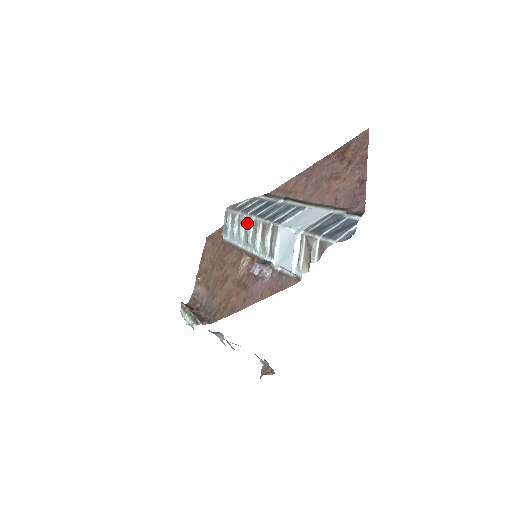
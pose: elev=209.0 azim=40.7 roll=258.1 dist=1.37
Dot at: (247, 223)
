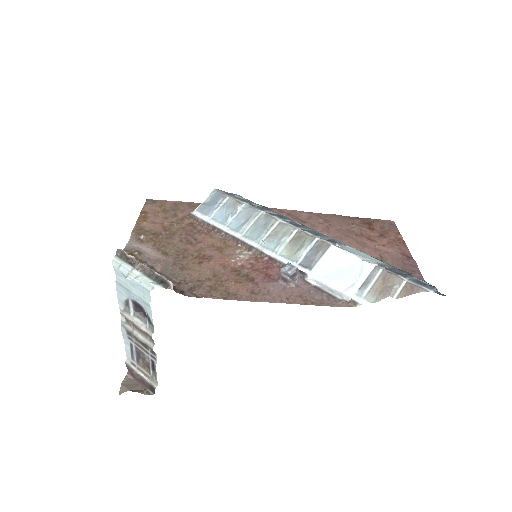
Dot at: (264, 219)
